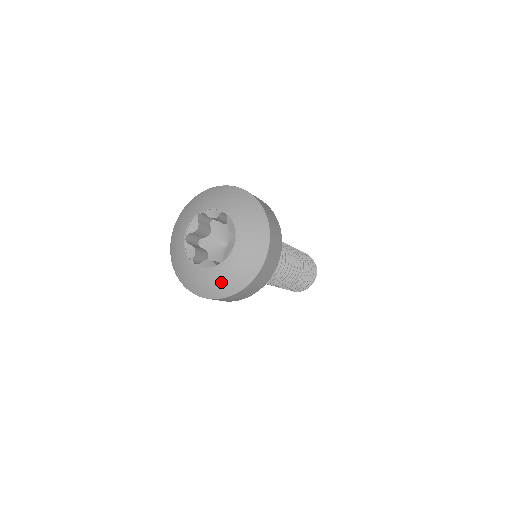
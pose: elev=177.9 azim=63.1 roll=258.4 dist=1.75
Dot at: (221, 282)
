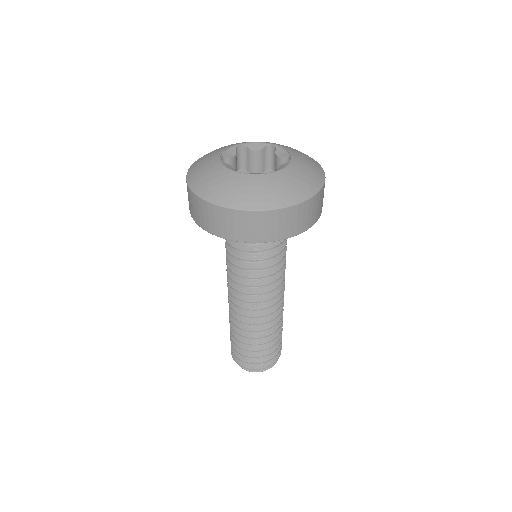
Dot at: (275, 189)
